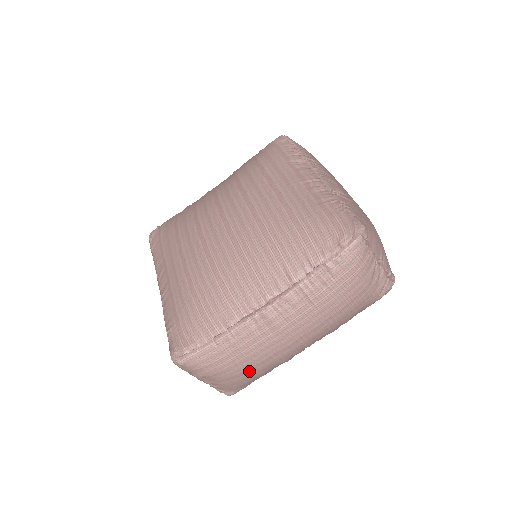
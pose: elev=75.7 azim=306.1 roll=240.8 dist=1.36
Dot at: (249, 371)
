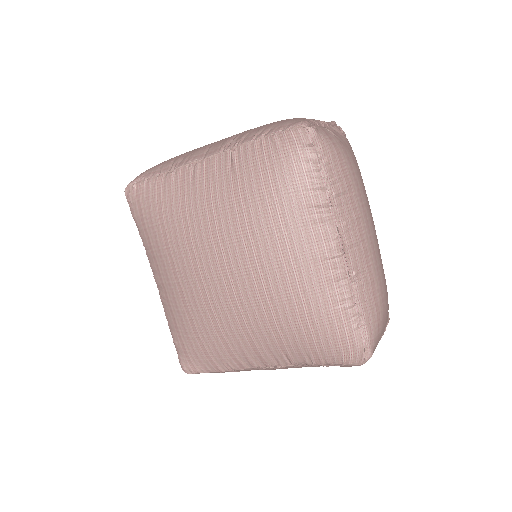
Dot at: occluded
